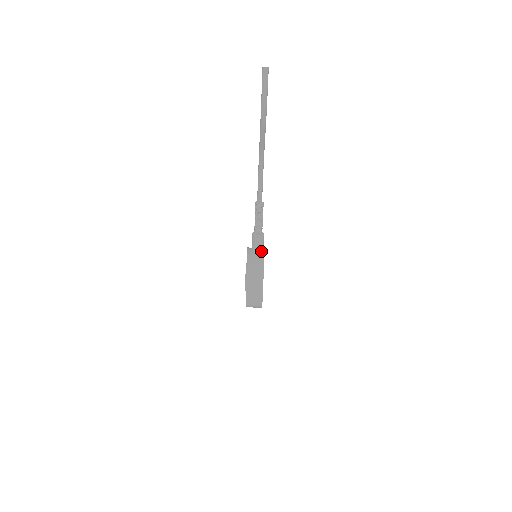
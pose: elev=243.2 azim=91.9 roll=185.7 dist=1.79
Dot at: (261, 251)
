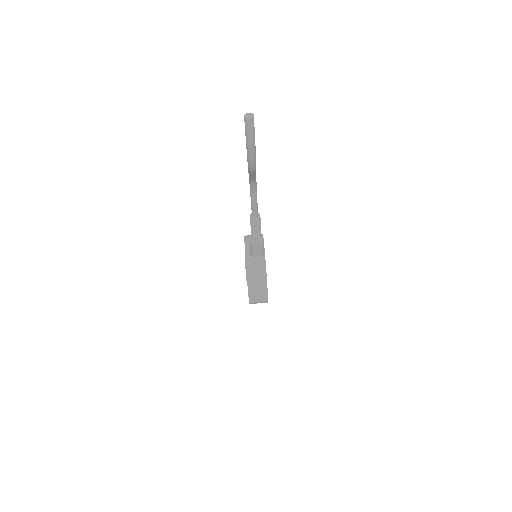
Dot at: (262, 254)
